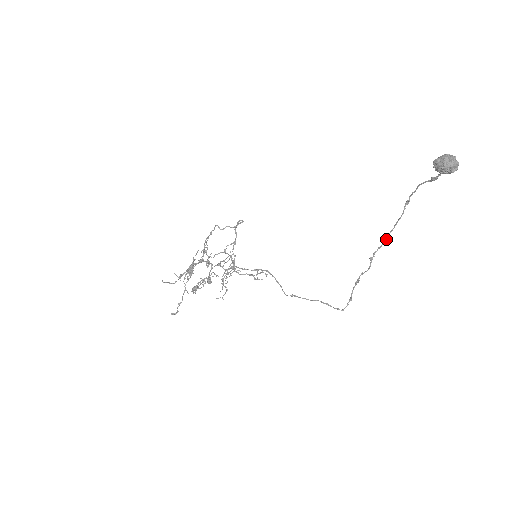
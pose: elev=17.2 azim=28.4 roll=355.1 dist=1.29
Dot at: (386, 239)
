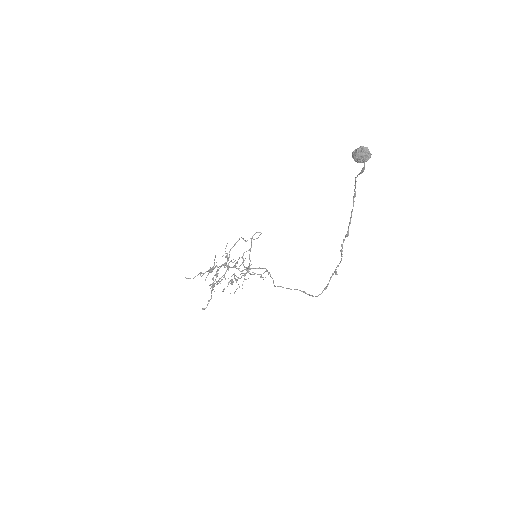
Dot at: (347, 231)
